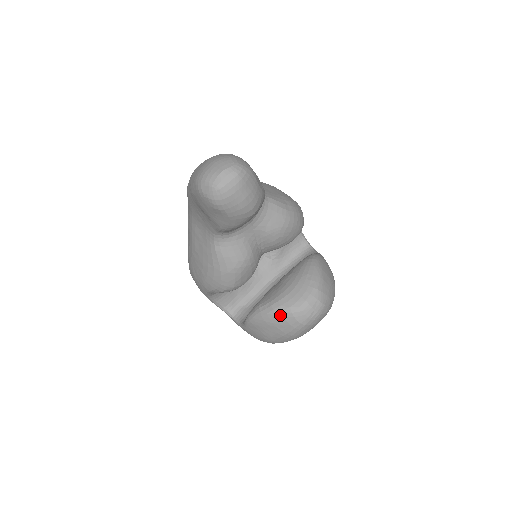
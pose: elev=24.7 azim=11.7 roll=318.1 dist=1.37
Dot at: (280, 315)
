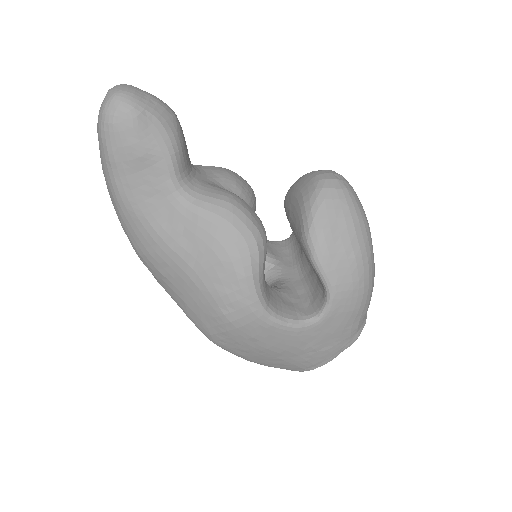
Dot at: (320, 202)
